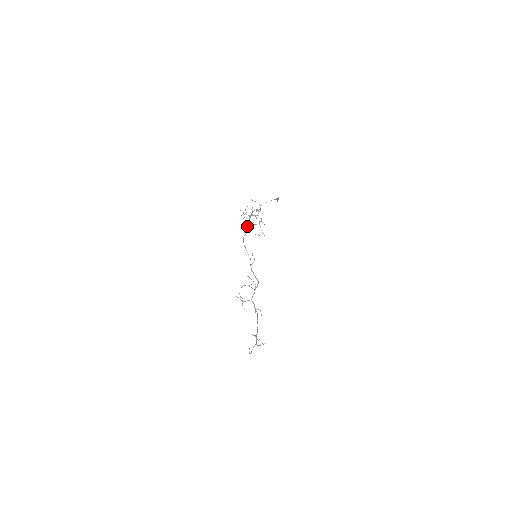
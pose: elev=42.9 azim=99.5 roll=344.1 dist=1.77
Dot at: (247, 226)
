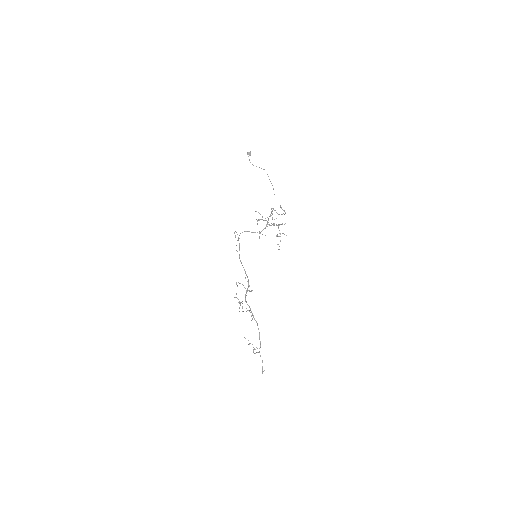
Dot at: occluded
